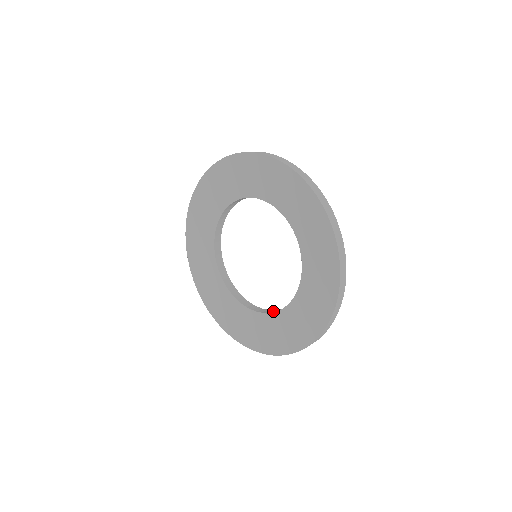
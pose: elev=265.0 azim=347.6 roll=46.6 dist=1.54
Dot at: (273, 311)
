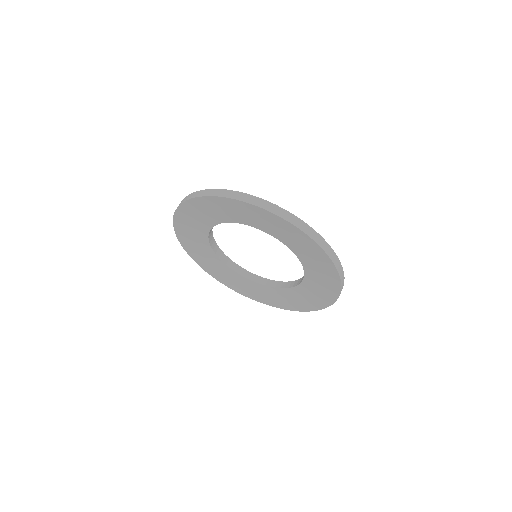
Dot at: (293, 284)
